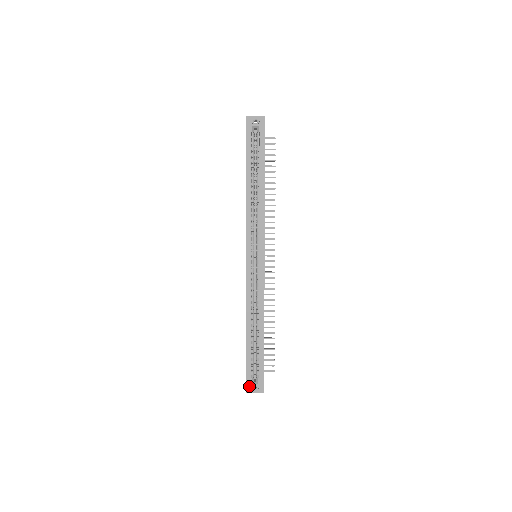
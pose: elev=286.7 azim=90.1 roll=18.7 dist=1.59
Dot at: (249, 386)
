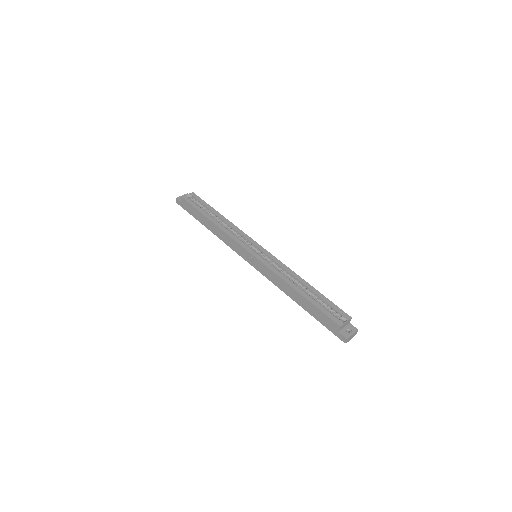
Dot at: (343, 333)
